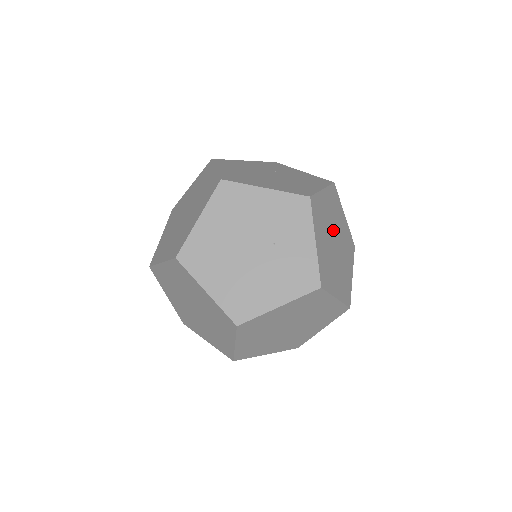
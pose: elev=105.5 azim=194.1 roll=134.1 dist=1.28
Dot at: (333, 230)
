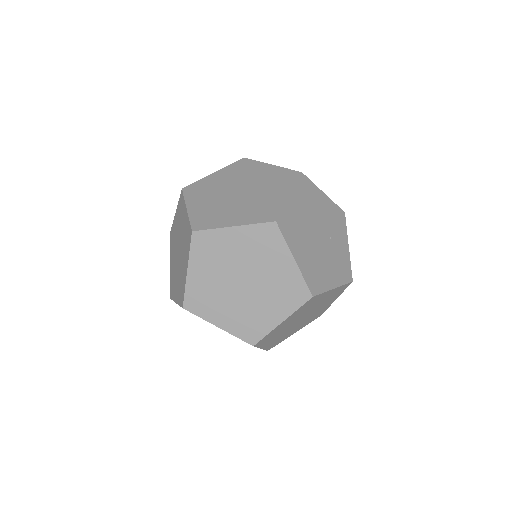
Dot at: occluded
